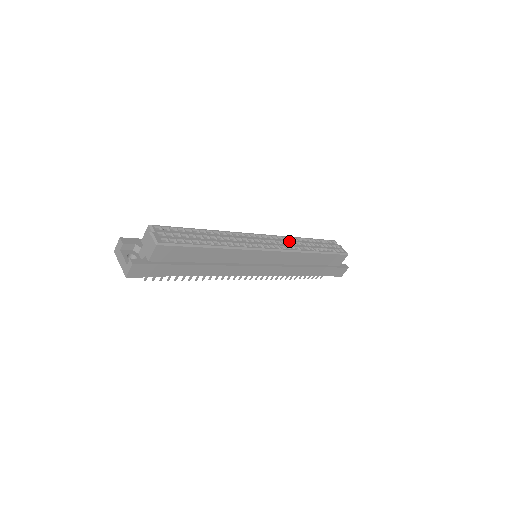
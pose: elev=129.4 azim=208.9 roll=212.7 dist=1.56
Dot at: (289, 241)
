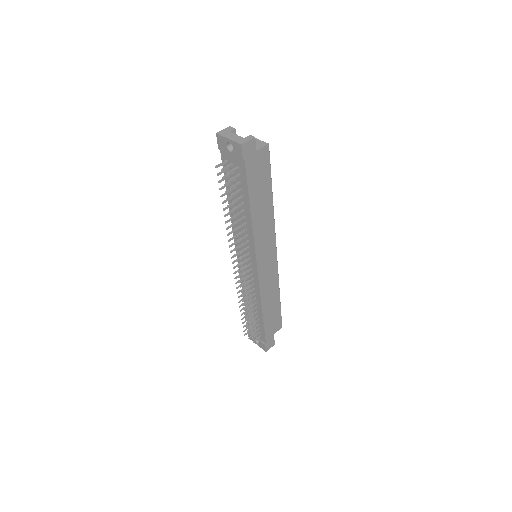
Dot at: occluded
